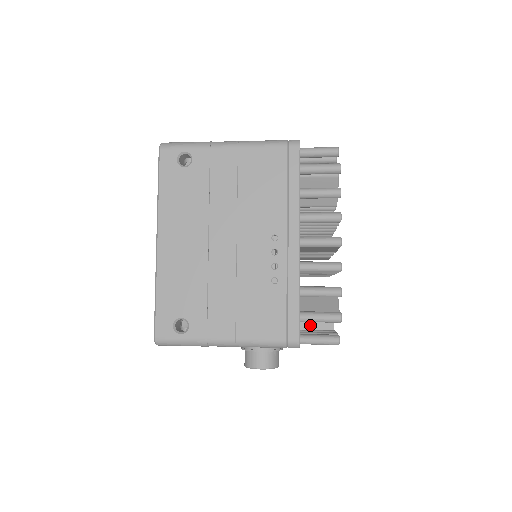
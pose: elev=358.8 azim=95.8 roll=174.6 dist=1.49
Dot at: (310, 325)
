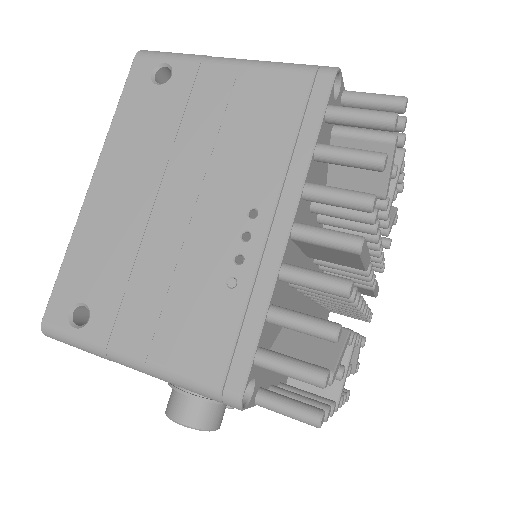
Dot at: occluded
